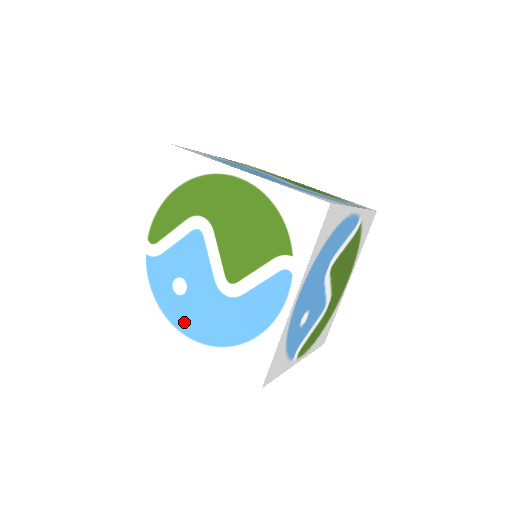
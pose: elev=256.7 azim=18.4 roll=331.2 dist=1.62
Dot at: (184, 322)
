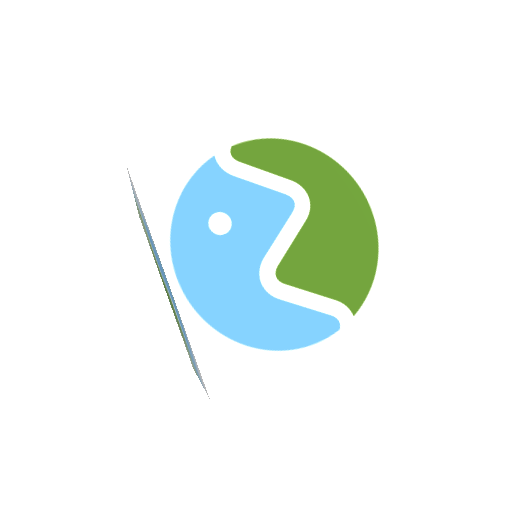
Dot at: (188, 259)
